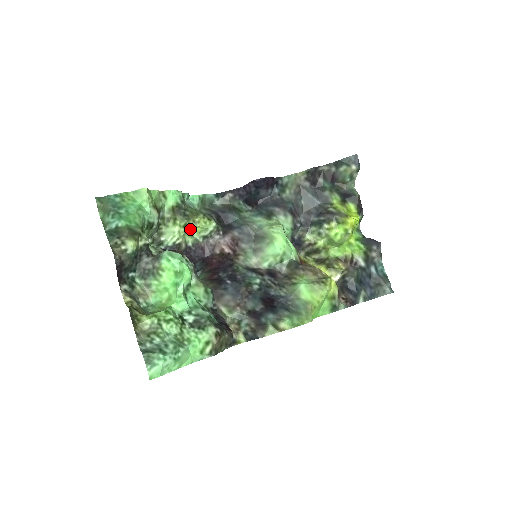
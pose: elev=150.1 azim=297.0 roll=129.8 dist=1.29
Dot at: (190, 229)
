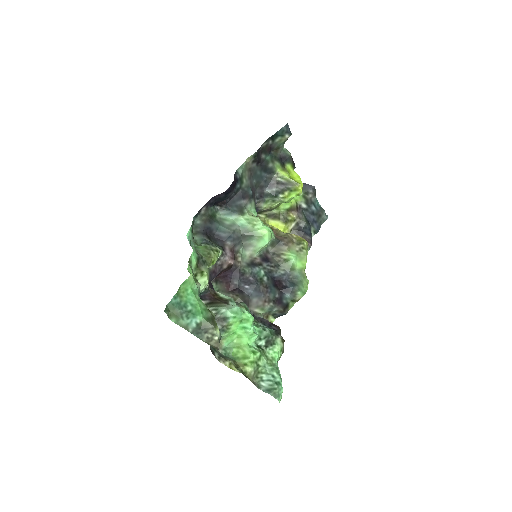
Dot at: occluded
